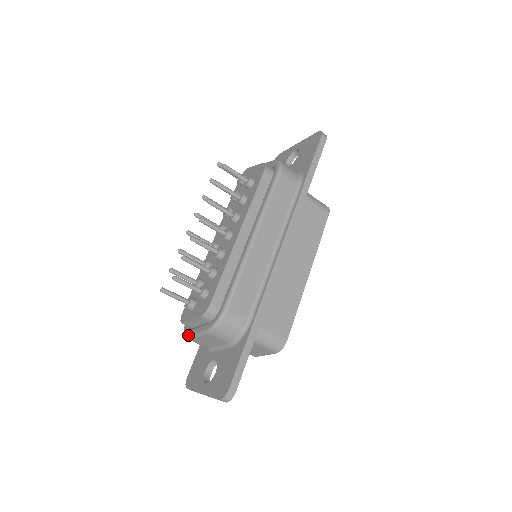
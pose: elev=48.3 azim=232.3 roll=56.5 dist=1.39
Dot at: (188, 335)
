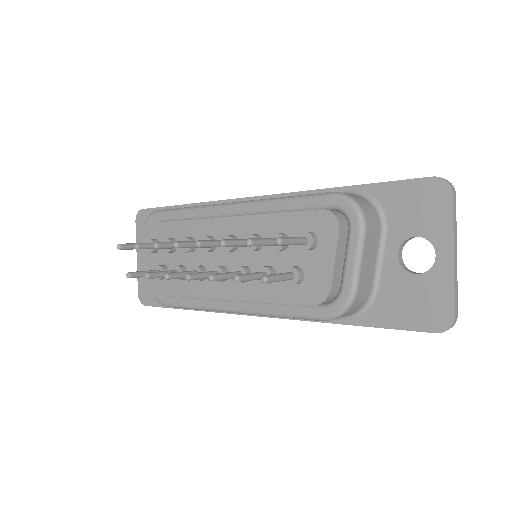
Dot at: occluded
